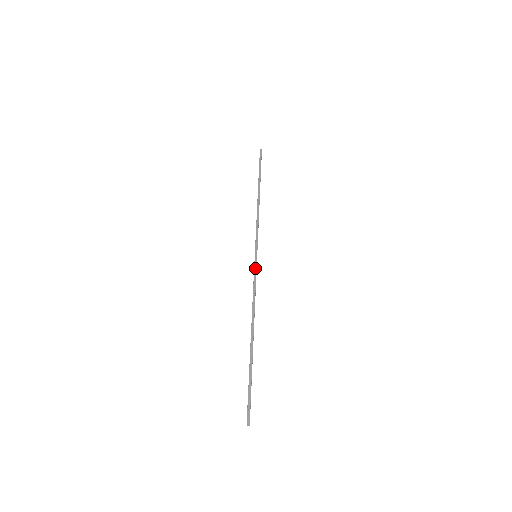
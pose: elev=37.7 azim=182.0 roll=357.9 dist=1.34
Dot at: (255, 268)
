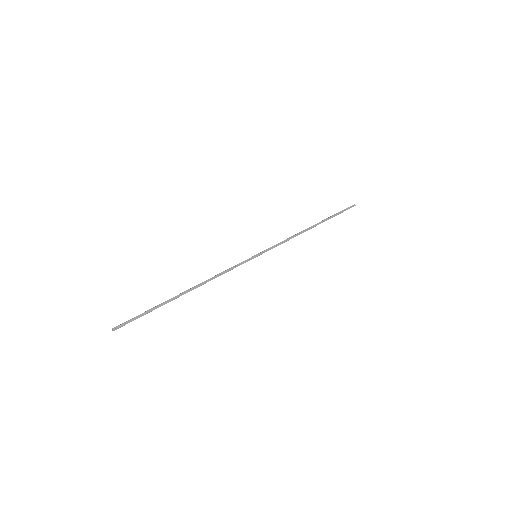
Dot at: (245, 261)
